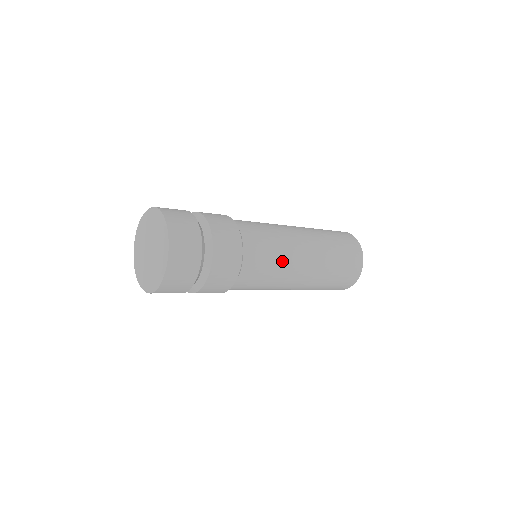
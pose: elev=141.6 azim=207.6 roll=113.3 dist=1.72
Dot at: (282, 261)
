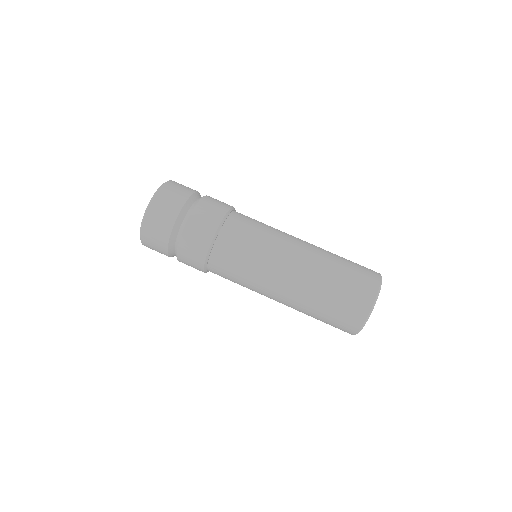
Dot at: (250, 284)
